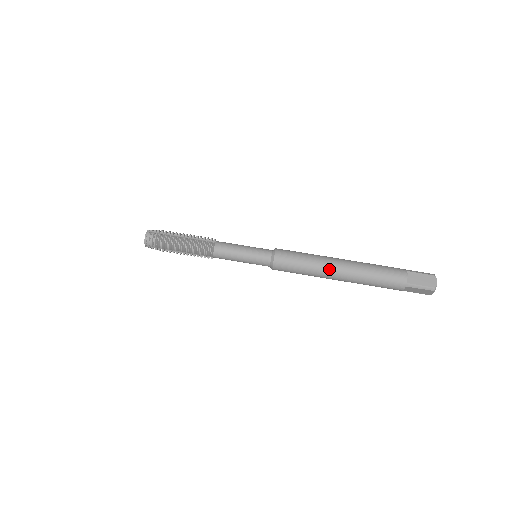
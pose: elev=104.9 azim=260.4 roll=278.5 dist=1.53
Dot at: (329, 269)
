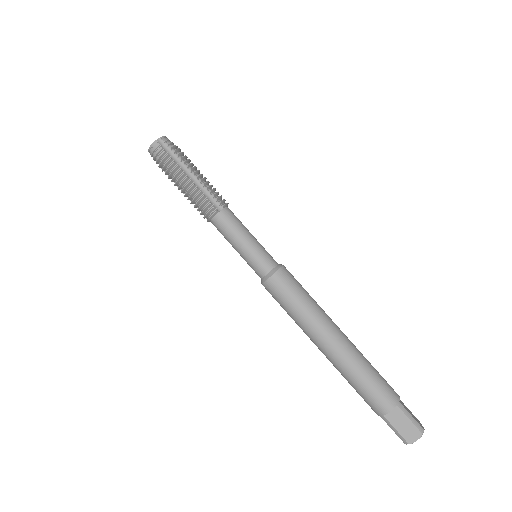
Dot at: (315, 337)
